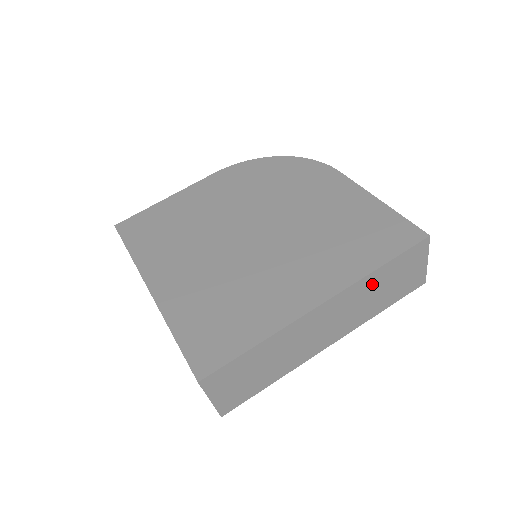
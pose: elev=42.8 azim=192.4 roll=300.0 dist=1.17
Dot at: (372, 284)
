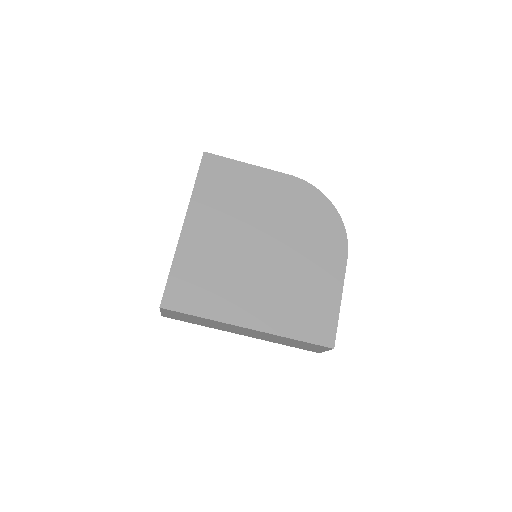
Dot at: (284, 339)
